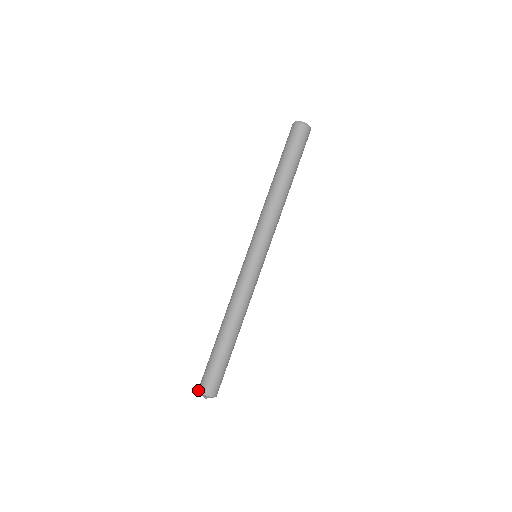
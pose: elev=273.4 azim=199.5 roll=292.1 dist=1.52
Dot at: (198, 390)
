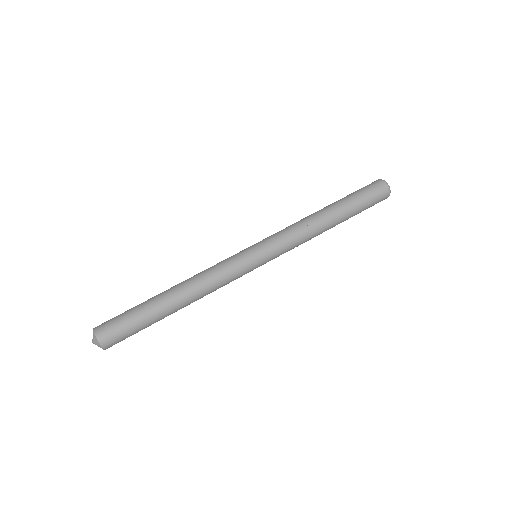
Dot at: occluded
